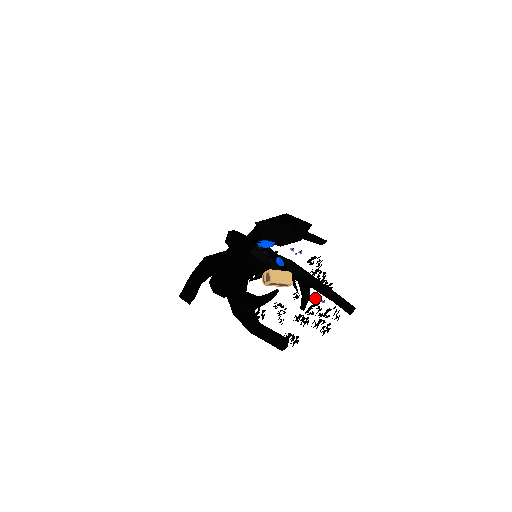
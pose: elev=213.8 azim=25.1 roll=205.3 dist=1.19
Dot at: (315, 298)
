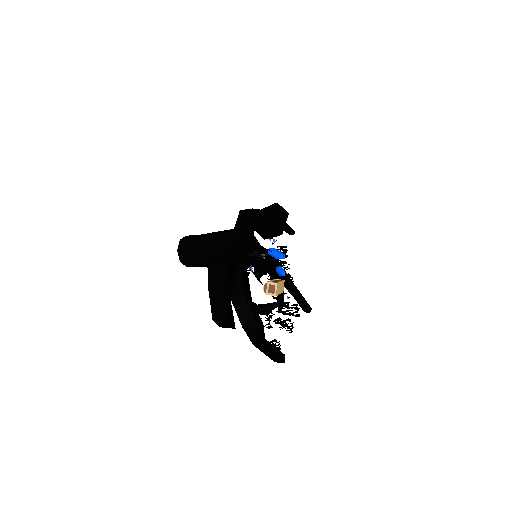
Dot at: occluded
